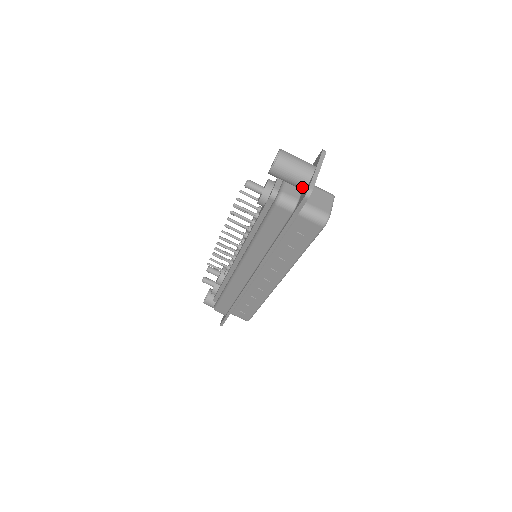
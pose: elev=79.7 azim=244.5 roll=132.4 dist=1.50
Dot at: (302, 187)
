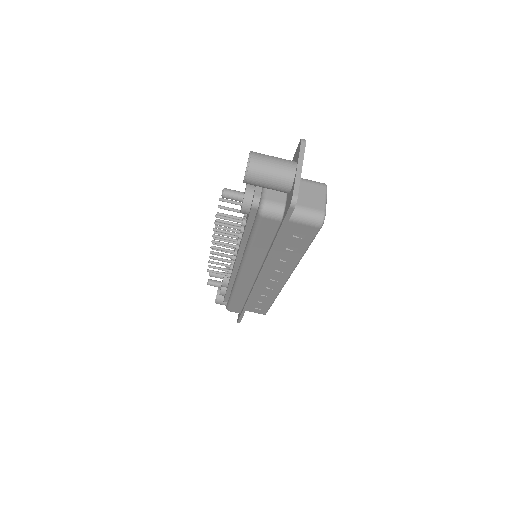
Dot at: (286, 191)
